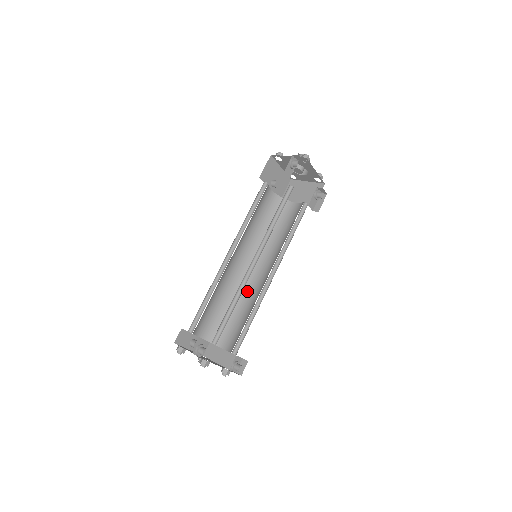
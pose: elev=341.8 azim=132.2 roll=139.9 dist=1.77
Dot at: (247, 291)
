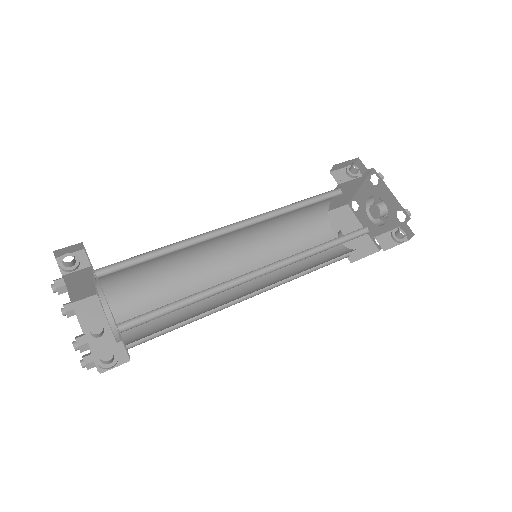
Dot at: occluded
